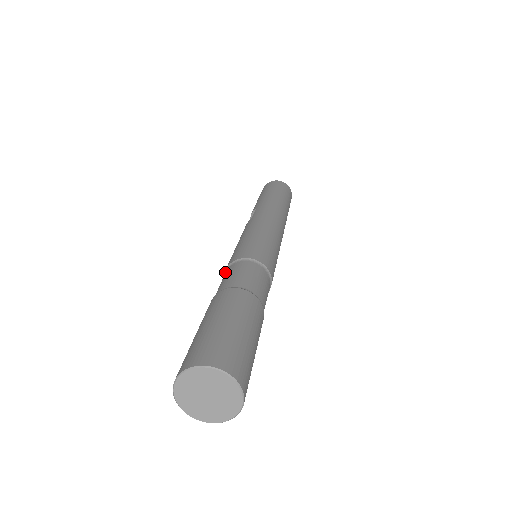
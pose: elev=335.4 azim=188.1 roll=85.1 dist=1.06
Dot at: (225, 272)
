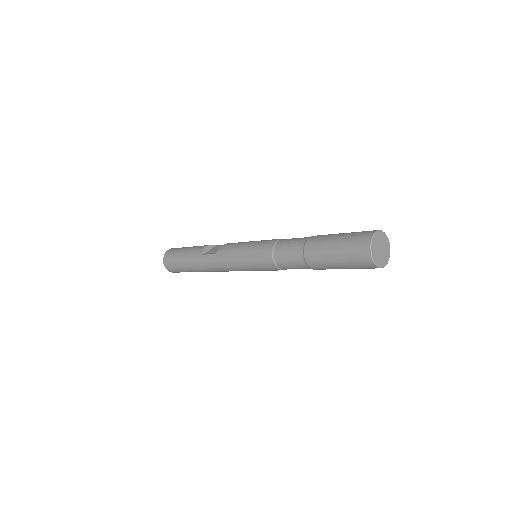
Dot at: (281, 239)
